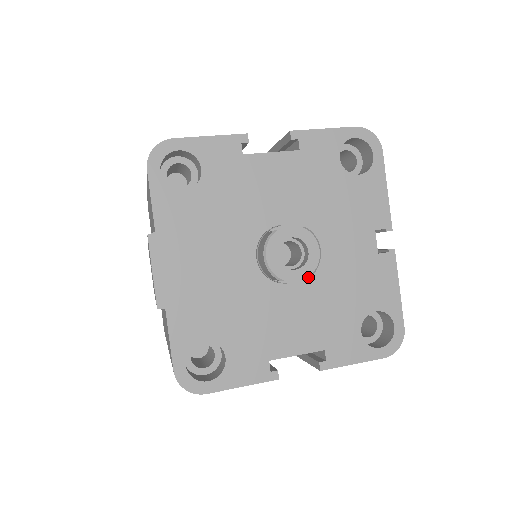
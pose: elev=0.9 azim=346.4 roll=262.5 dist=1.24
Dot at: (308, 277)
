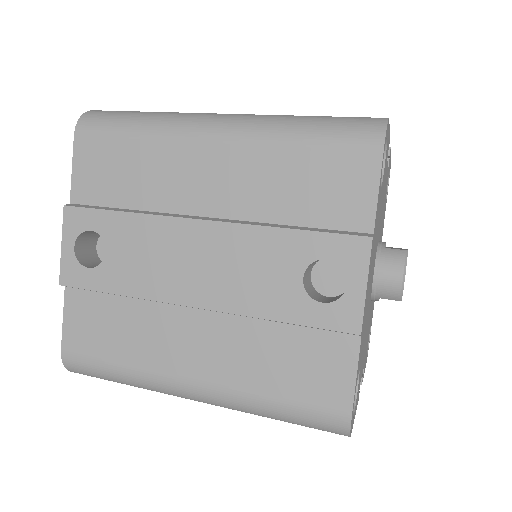
Dot at: occluded
